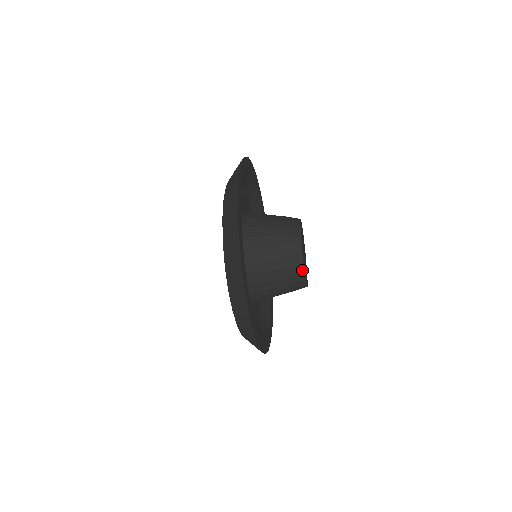
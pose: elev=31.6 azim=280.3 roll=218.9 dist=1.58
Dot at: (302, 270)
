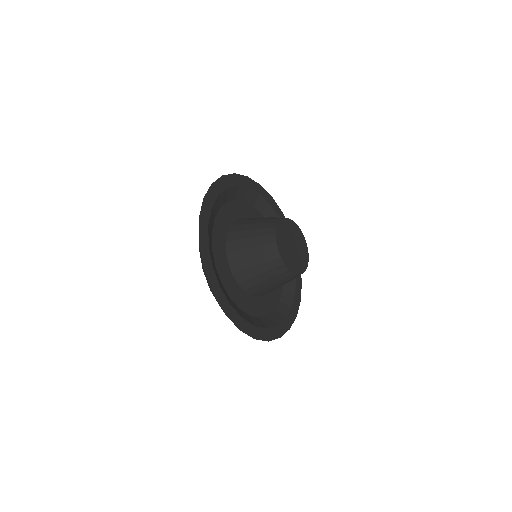
Dot at: (298, 275)
